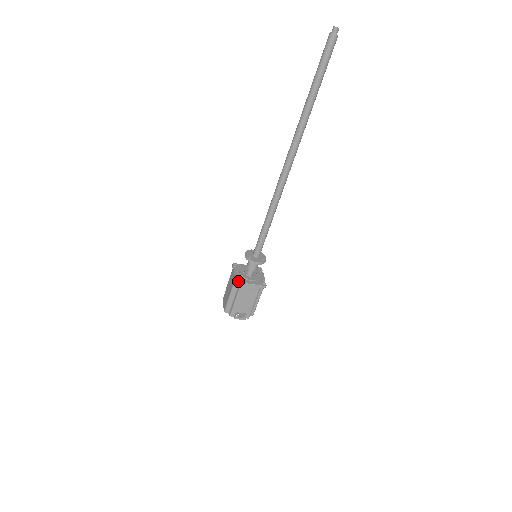
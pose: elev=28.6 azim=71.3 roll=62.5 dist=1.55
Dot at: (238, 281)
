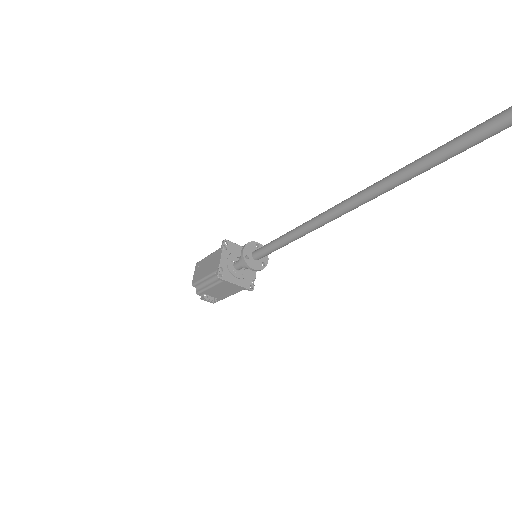
Dot at: (220, 274)
